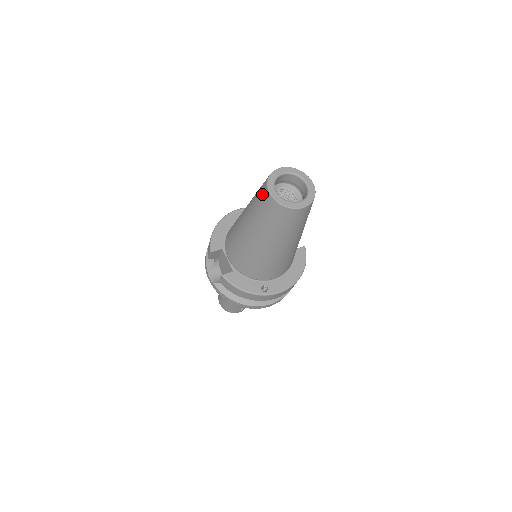
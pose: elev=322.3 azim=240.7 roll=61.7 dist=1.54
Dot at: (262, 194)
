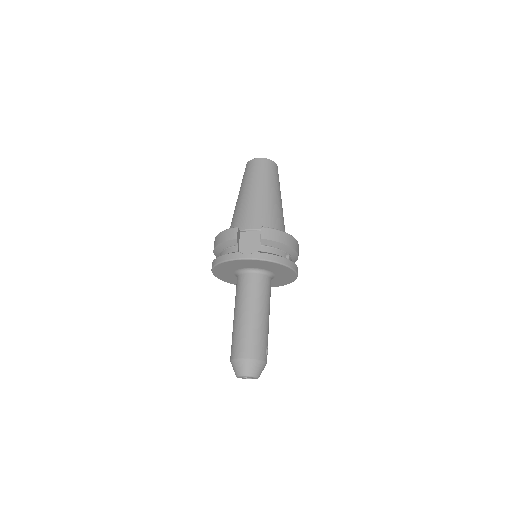
Dot at: (253, 165)
